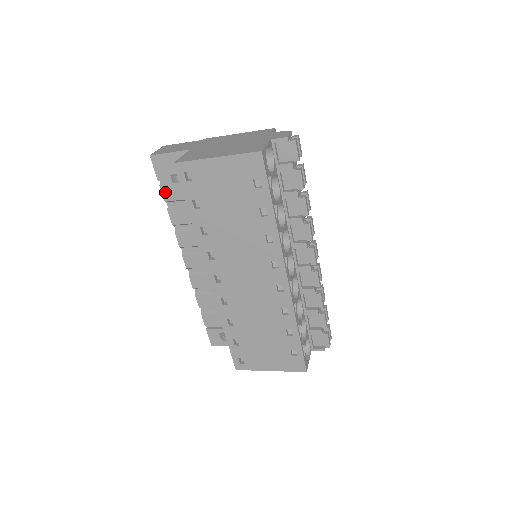
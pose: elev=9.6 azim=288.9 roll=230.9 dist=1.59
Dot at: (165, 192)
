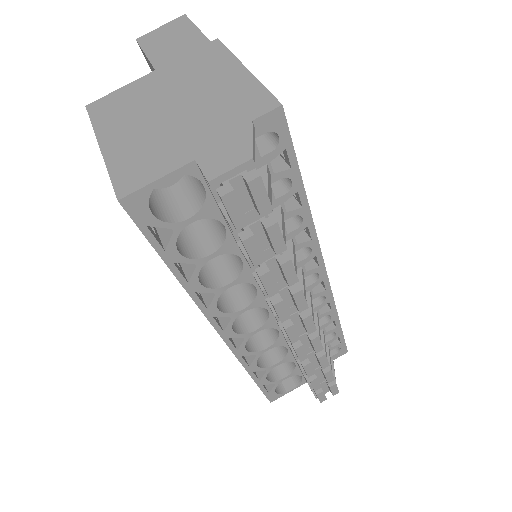
Dot at: occluded
